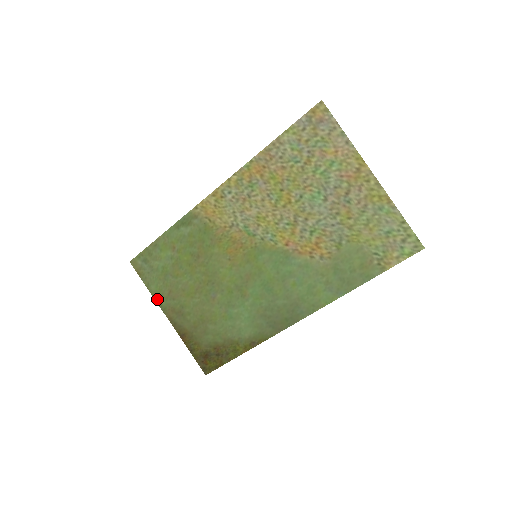
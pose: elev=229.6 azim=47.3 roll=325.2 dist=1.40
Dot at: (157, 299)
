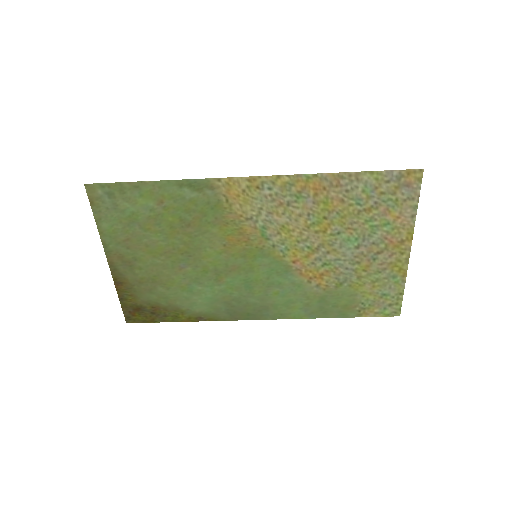
Dot at: (104, 238)
